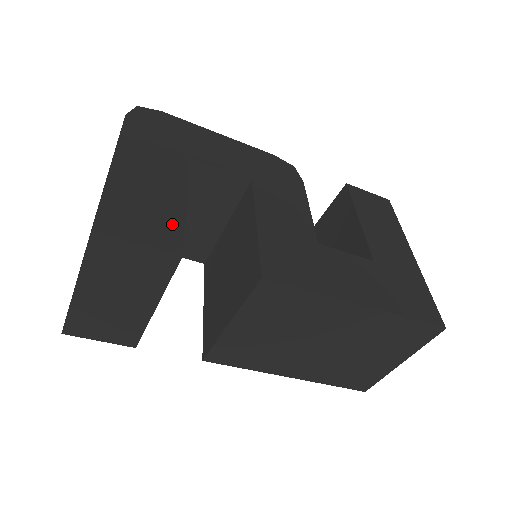
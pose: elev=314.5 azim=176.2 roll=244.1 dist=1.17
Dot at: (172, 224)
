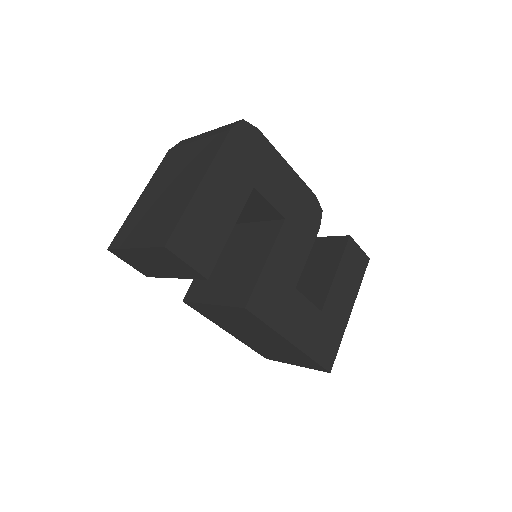
Dot at: (213, 251)
